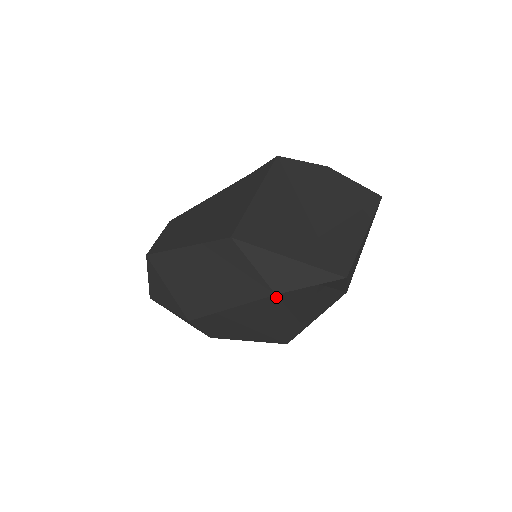
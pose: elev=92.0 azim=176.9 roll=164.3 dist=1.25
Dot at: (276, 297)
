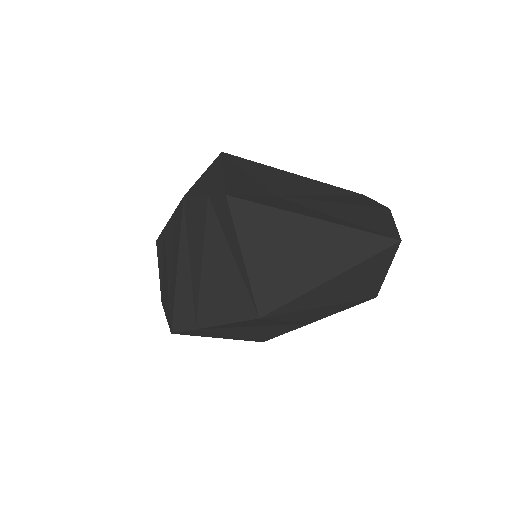
Dot at: (183, 203)
